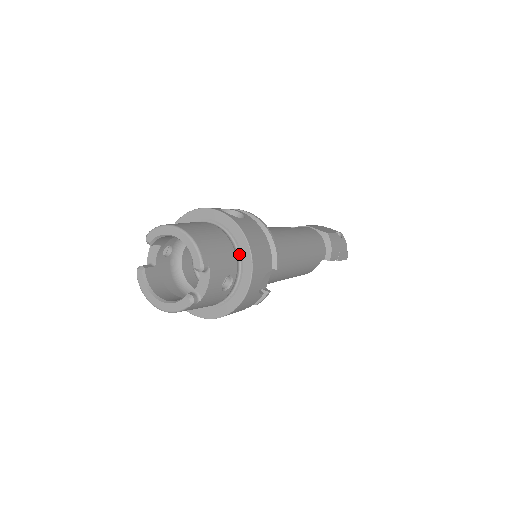
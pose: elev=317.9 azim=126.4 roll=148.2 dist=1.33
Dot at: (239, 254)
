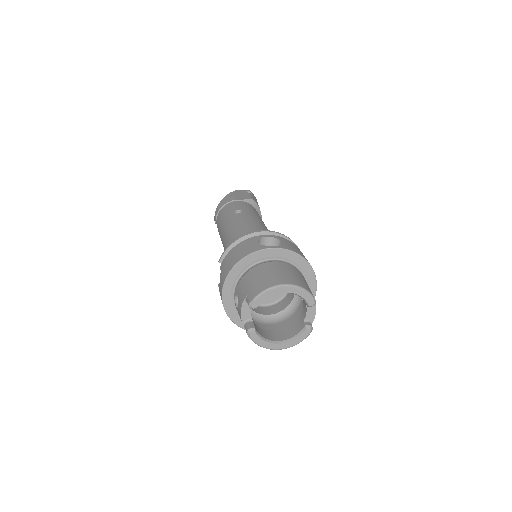
Dot at: (301, 272)
